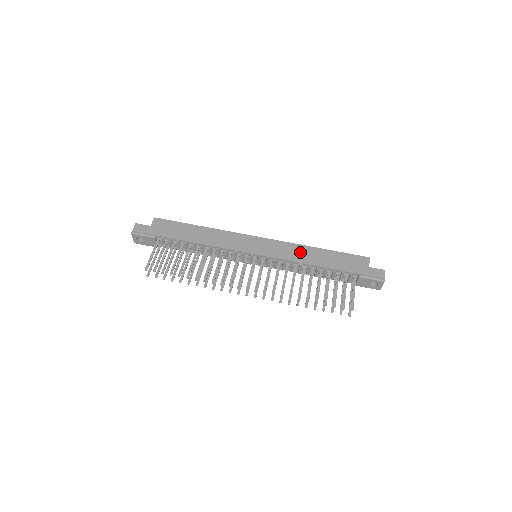
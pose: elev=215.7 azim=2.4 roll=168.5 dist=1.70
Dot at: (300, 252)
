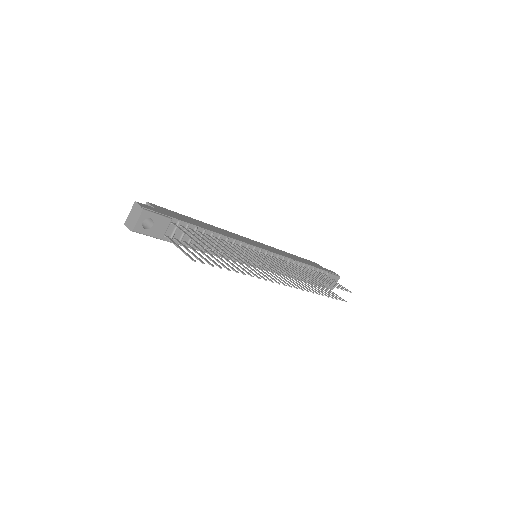
Dot at: (284, 253)
